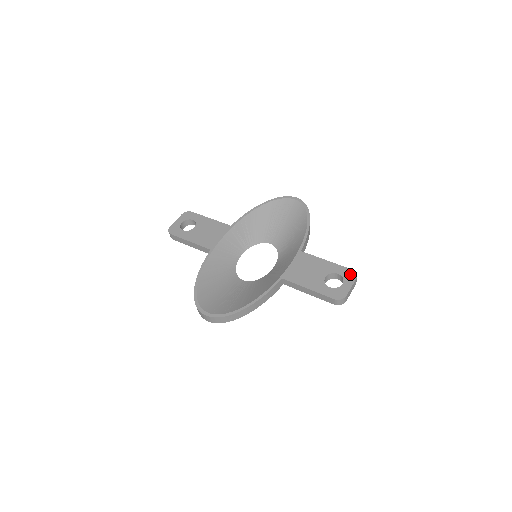
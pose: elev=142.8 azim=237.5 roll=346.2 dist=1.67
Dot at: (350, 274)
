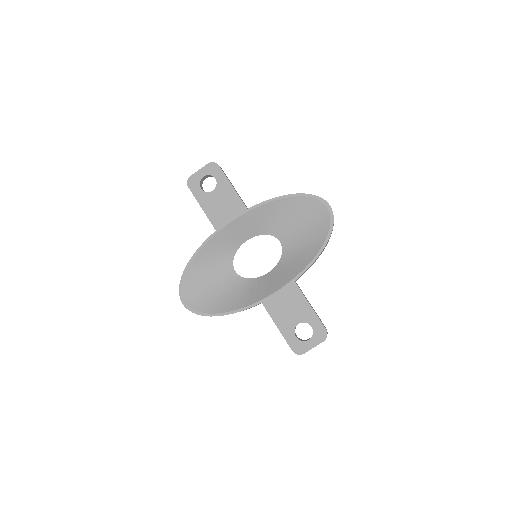
Dot at: (321, 334)
